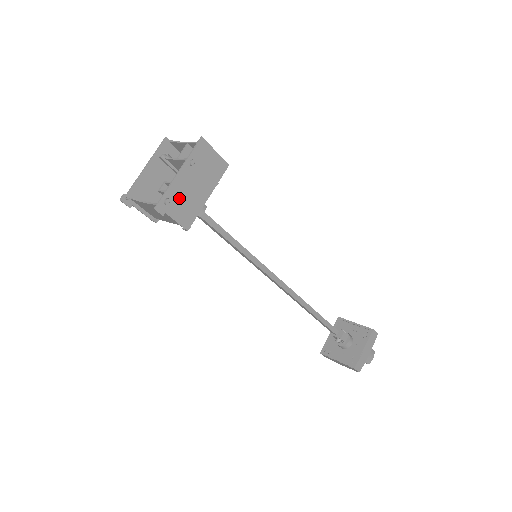
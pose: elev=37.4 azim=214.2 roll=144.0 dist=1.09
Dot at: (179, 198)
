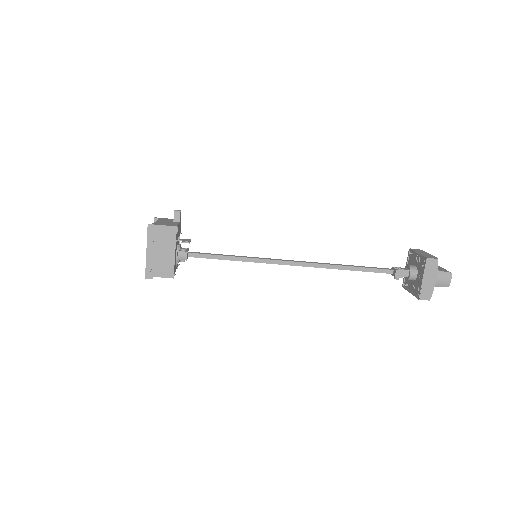
Dot at: (156, 264)
